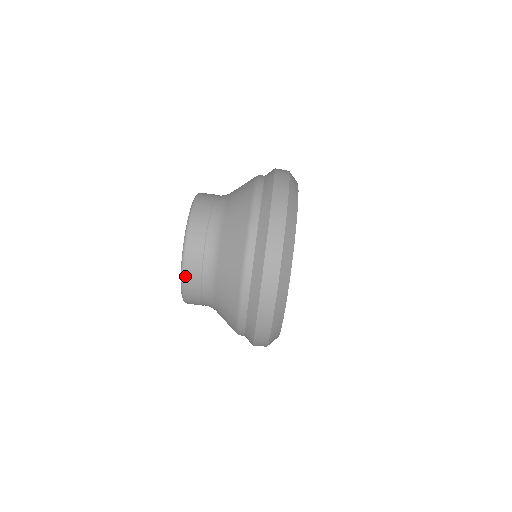
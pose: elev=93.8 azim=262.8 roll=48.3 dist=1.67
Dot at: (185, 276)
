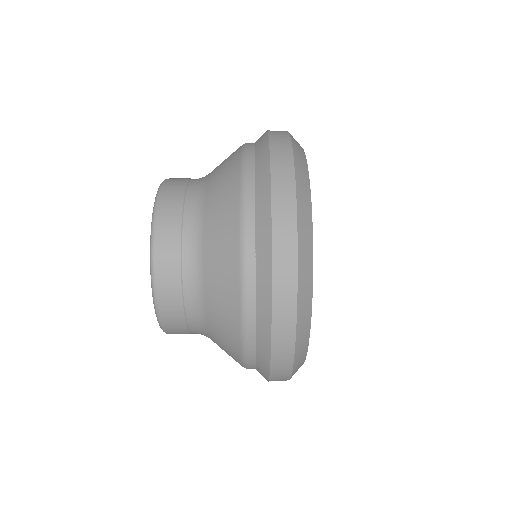
Dot at: (157, 279)
